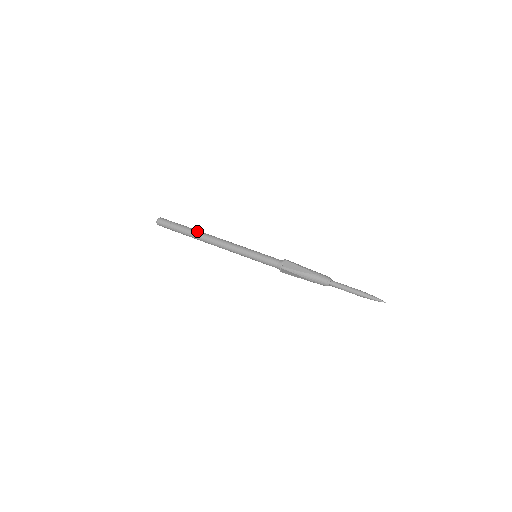
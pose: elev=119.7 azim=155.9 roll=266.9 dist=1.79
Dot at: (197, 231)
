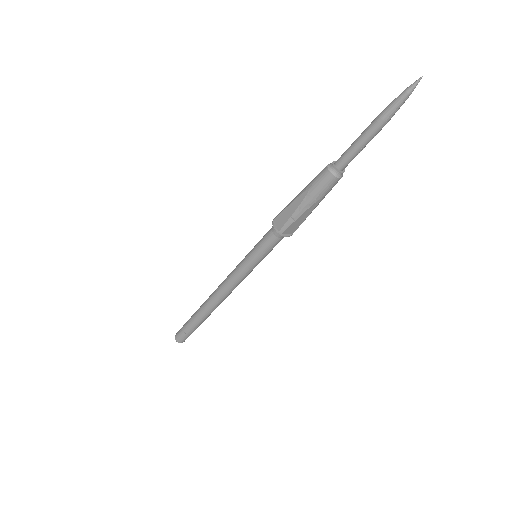
Dot at: (200, 308)
